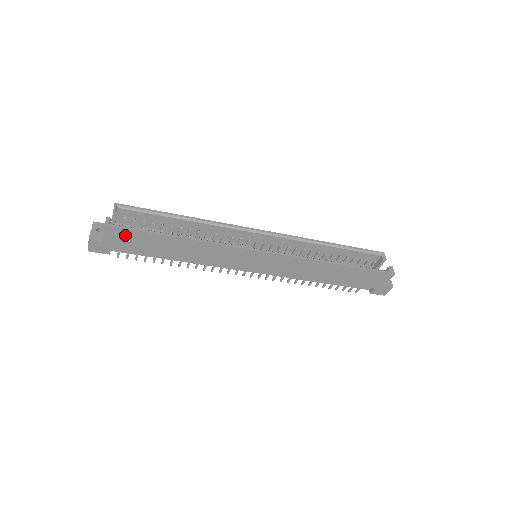
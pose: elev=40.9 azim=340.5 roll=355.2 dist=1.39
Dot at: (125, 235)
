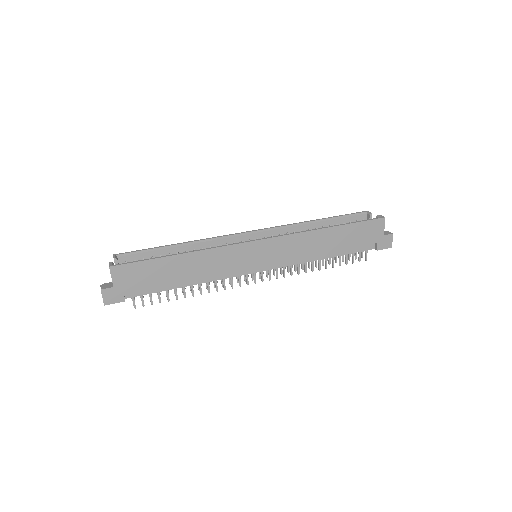
Dot at: (130, 271)
